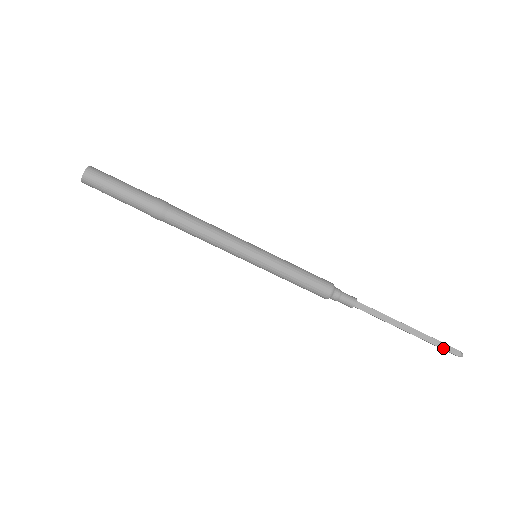
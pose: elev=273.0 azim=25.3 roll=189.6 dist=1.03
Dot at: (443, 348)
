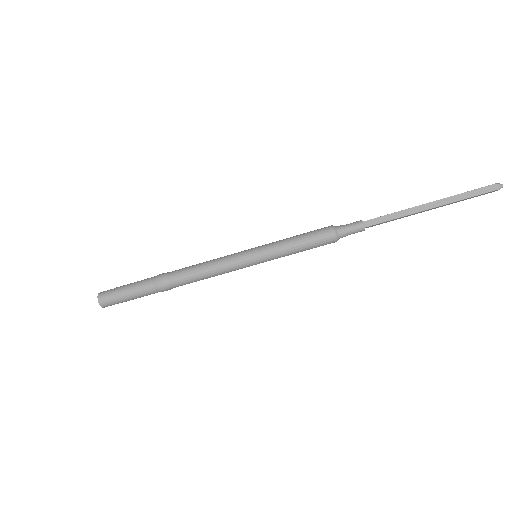
Dot at: (476, 195)
